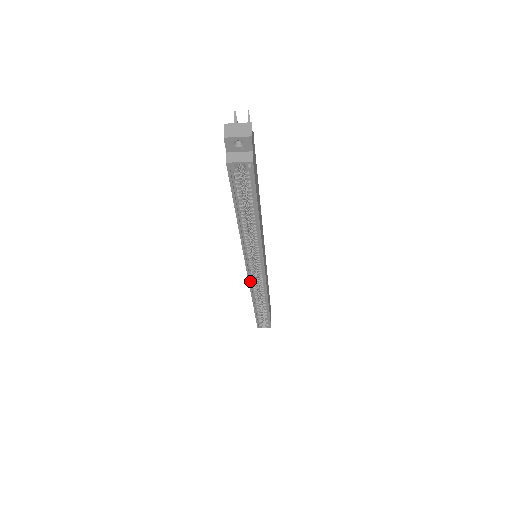
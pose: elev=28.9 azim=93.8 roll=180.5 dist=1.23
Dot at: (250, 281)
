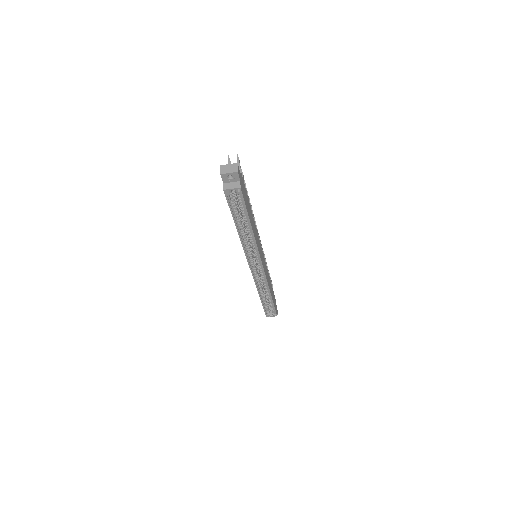
Dot at: (253, 275)
